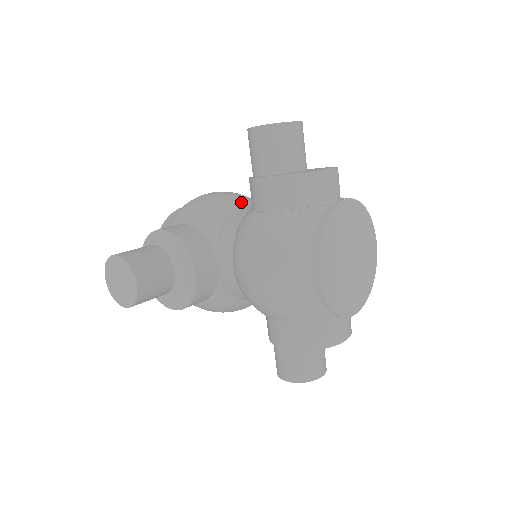
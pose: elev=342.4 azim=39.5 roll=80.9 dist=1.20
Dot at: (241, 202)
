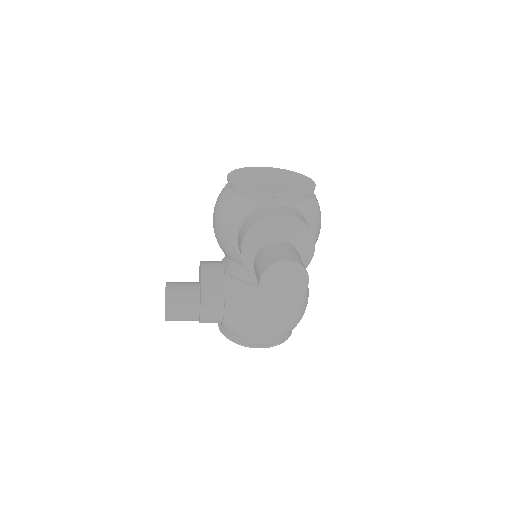
Dot at: occluded
